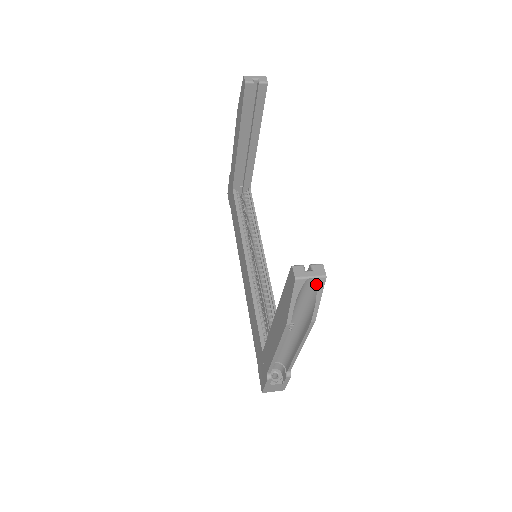
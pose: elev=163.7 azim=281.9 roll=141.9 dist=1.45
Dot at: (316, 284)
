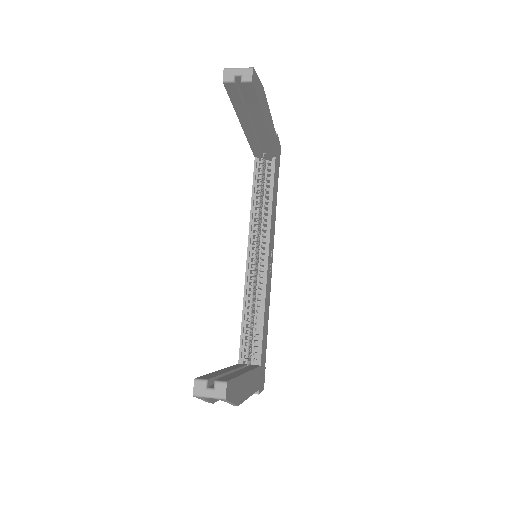
Dot at: (218, 399)
